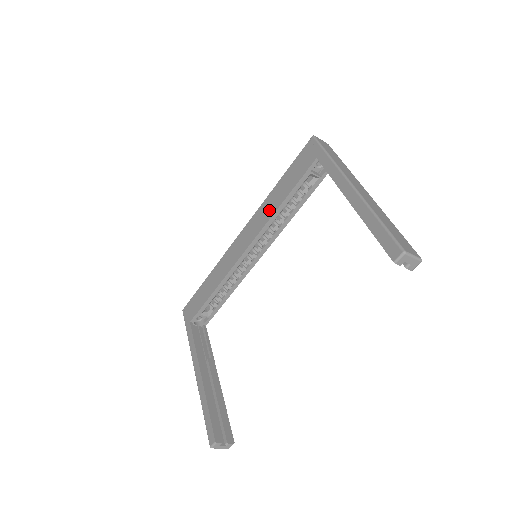
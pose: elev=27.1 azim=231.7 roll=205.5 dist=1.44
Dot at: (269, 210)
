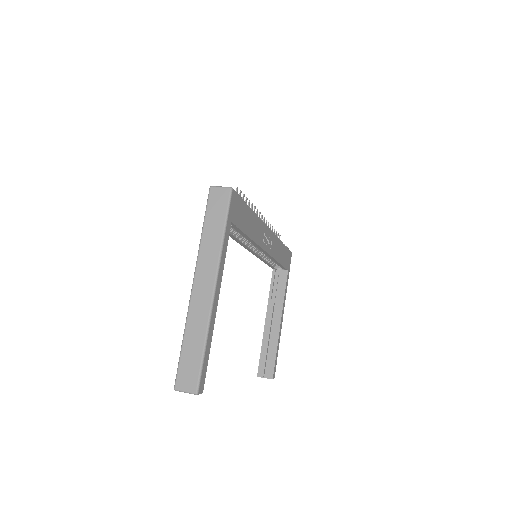
Dot at: occluded
